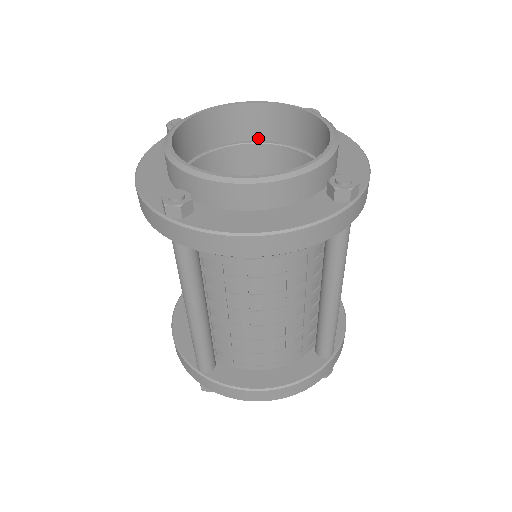
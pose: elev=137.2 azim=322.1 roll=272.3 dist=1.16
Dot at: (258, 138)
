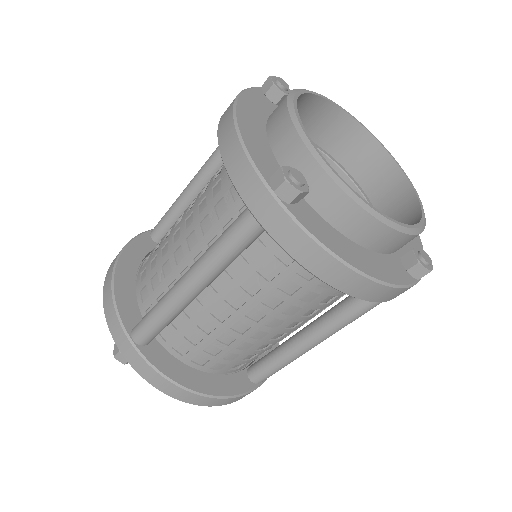
Dot at: (329, 151)
